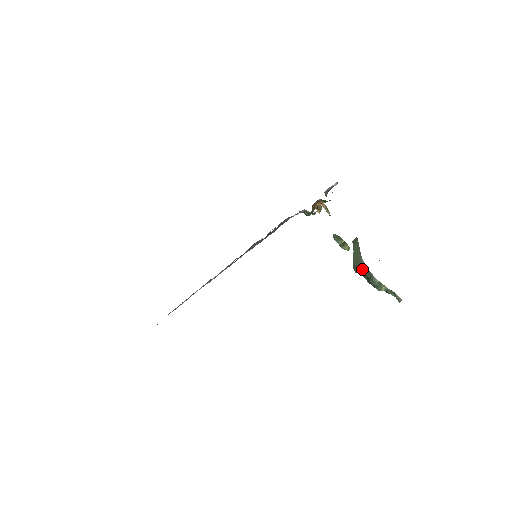
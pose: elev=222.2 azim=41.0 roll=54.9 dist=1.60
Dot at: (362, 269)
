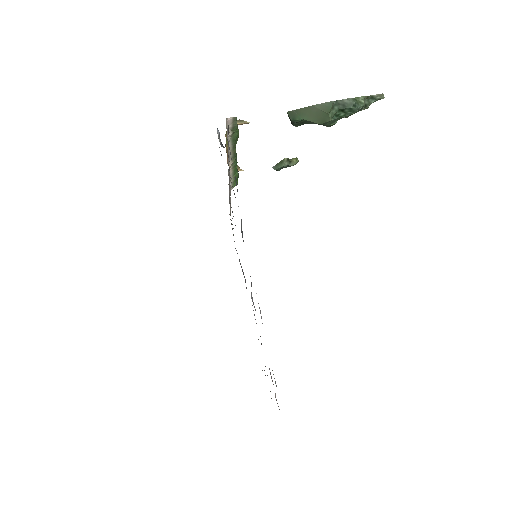
Dot at: (329, 108)
